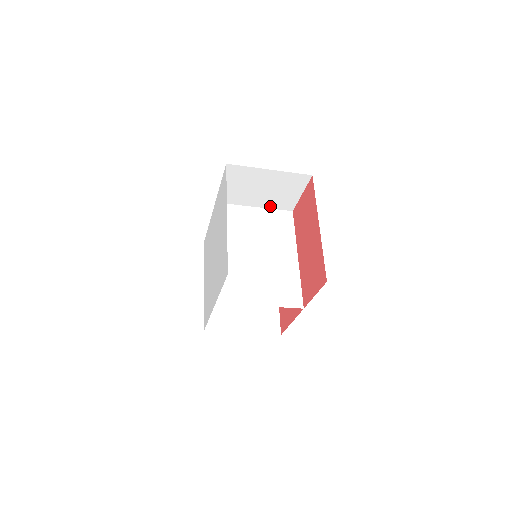
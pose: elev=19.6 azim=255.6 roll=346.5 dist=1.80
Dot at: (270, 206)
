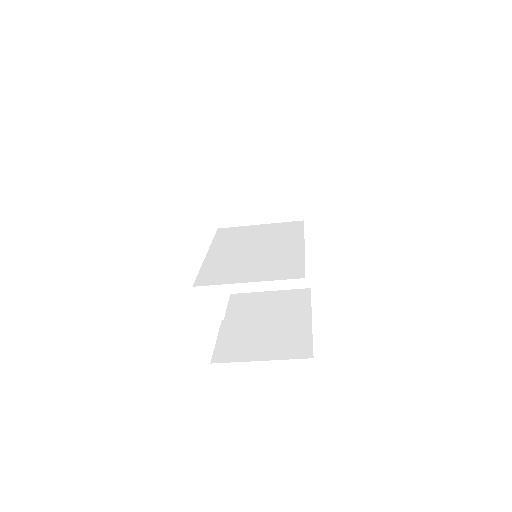
Dot at: (276, 219)
